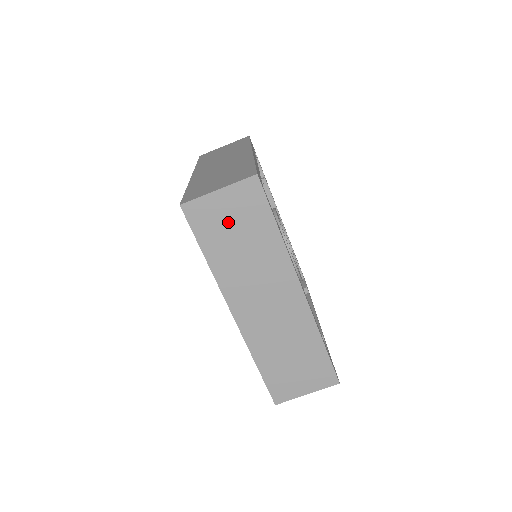
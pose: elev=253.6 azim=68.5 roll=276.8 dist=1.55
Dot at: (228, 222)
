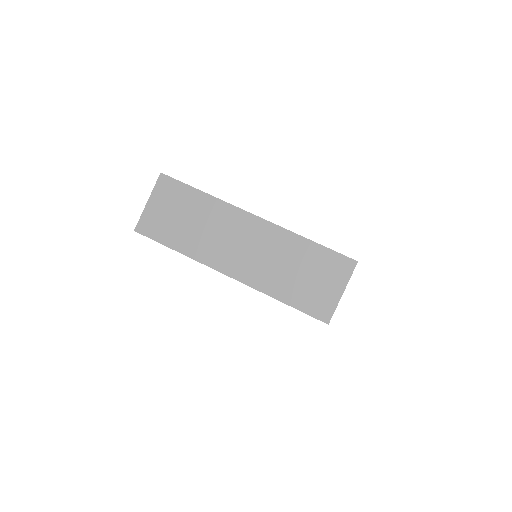
Dot at: (169, 215)
